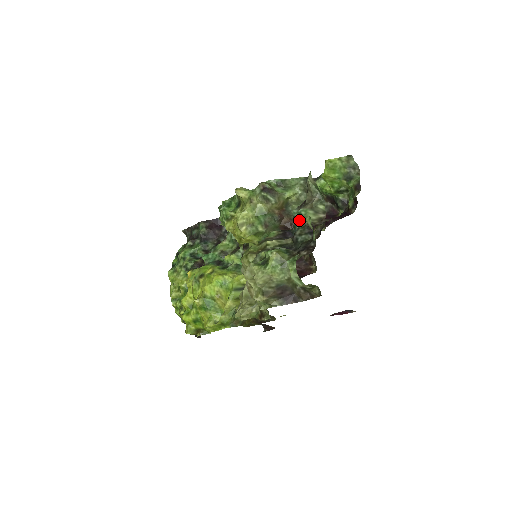
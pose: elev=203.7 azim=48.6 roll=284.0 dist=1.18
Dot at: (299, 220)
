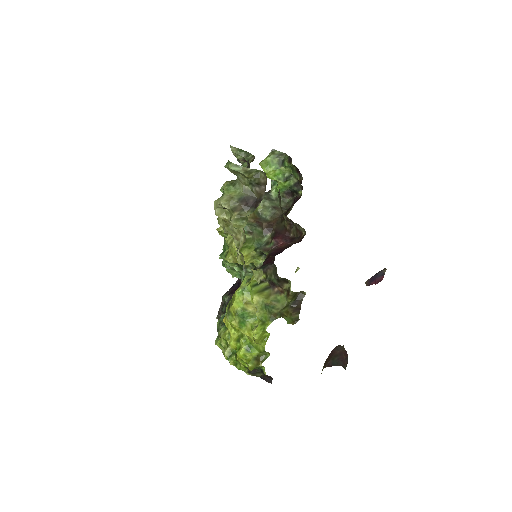
Dot at: occluded
